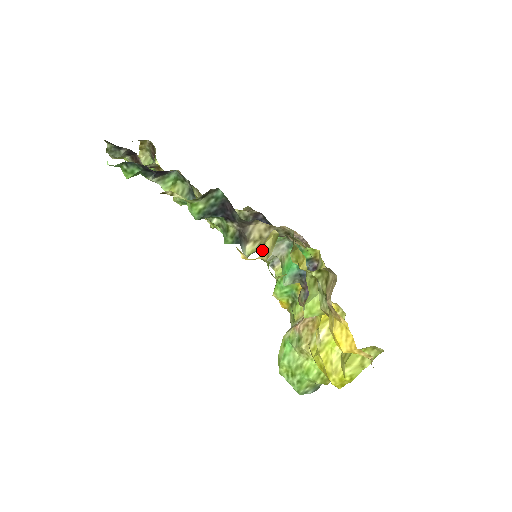
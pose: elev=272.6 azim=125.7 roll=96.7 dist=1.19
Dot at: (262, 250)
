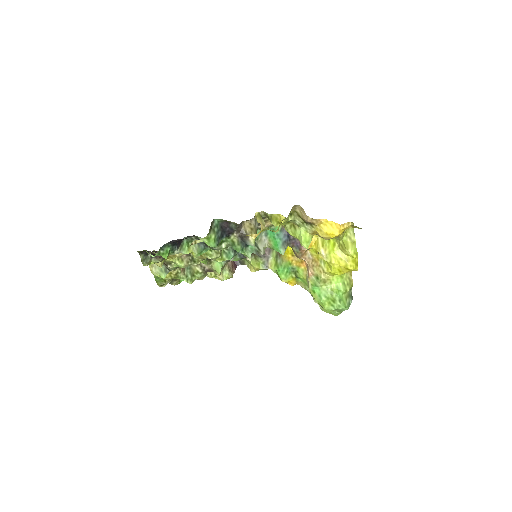
Dot at: (256, 252)
